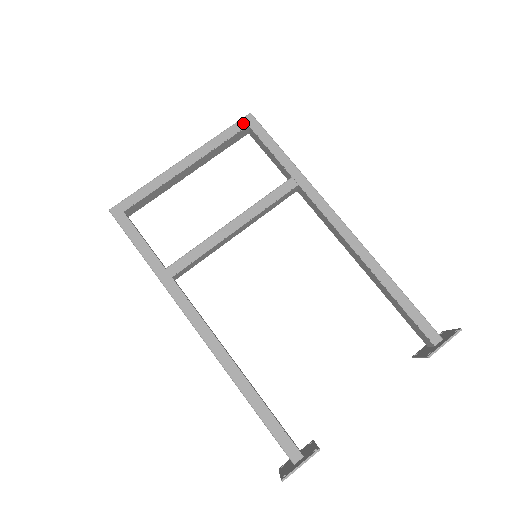
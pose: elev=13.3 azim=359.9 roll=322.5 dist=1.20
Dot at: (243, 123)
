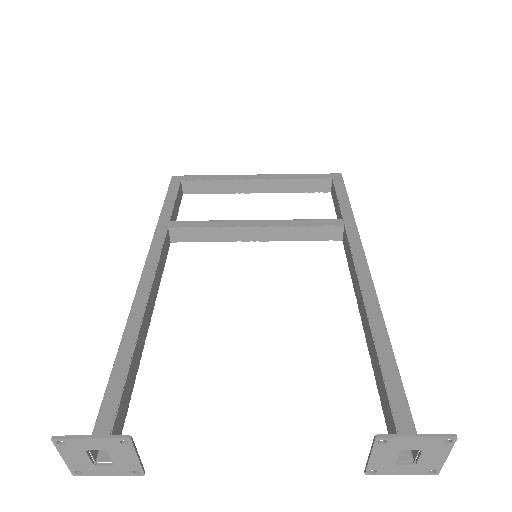
Dot at: (329, 176)
